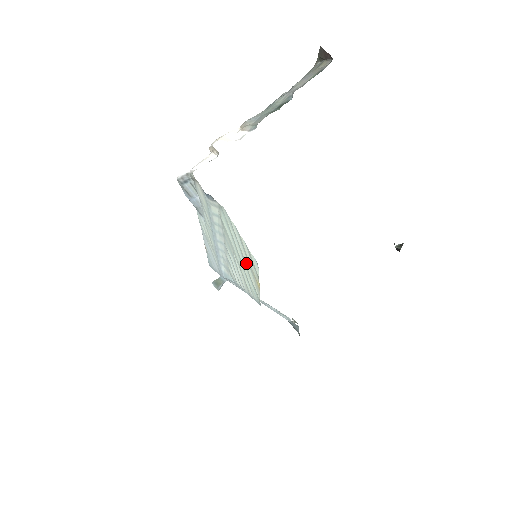
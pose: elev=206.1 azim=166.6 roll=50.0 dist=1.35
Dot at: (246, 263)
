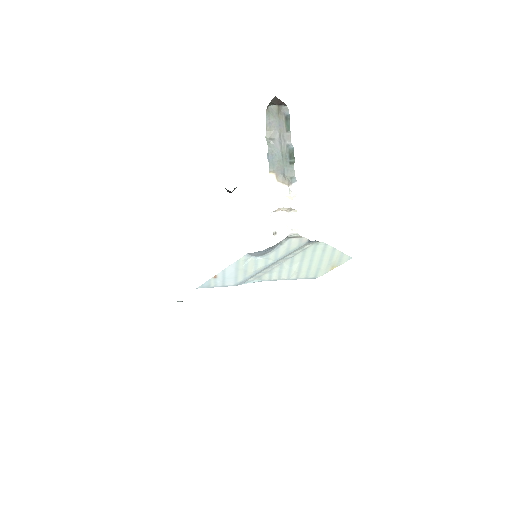
Dot at: (326, 263)
